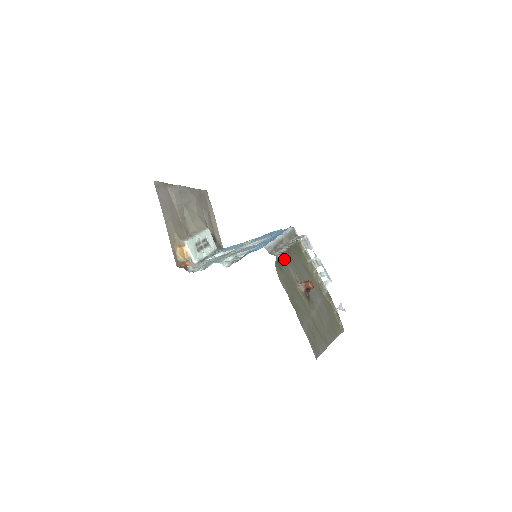
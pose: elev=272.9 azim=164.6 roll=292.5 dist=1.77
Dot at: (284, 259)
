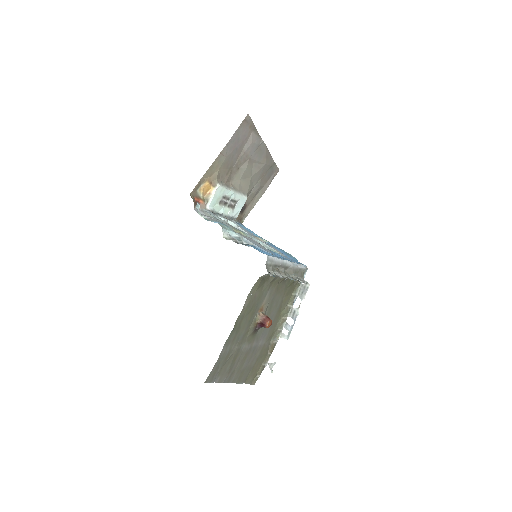
Dot at: (272, 282)
